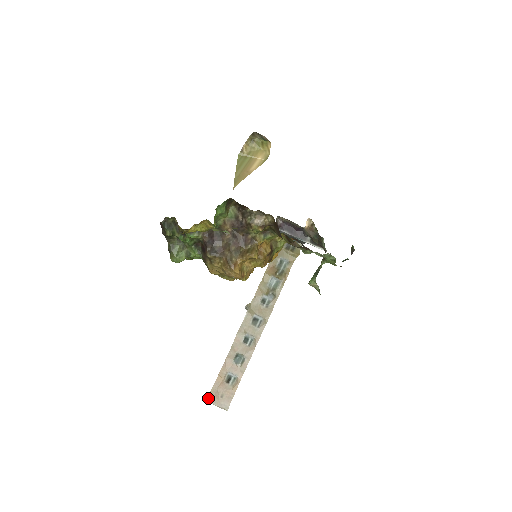
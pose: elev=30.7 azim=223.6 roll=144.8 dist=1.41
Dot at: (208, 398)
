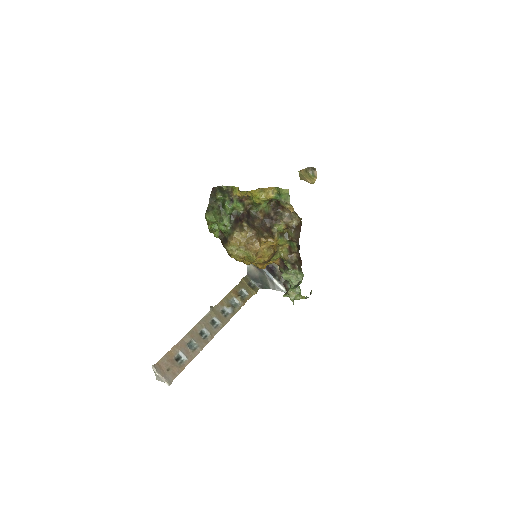
Dot at: (155, 365)
